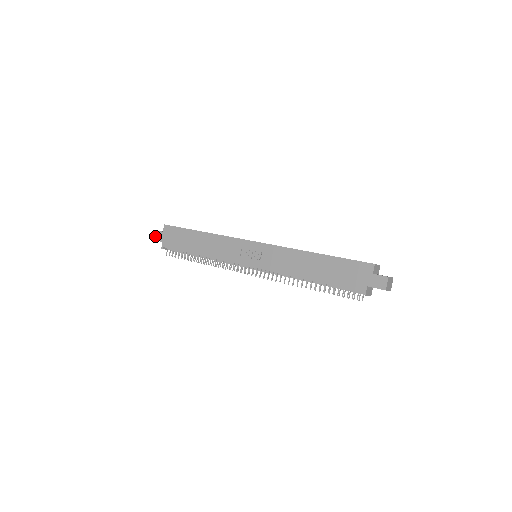
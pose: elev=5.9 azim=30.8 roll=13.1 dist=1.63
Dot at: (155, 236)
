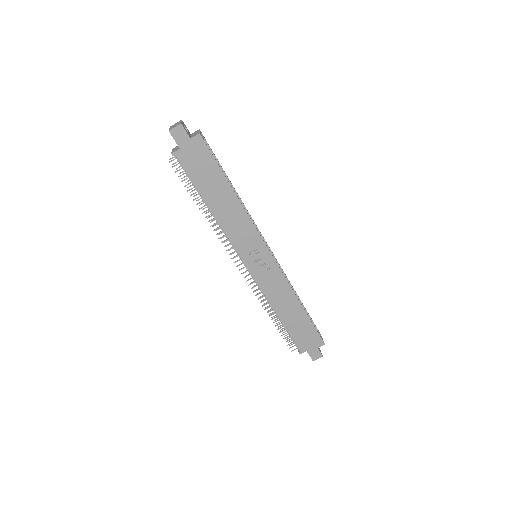
Dot at: (176, 131)
